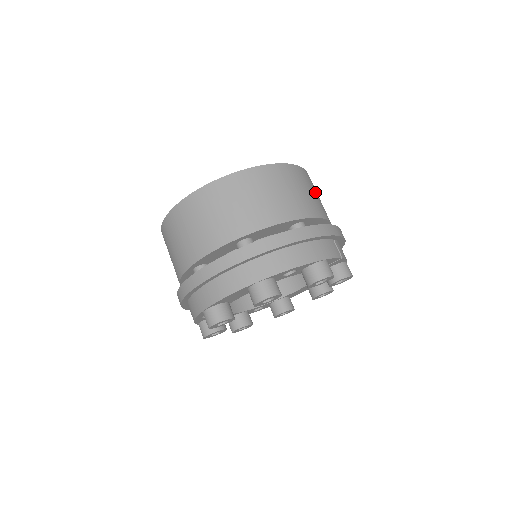
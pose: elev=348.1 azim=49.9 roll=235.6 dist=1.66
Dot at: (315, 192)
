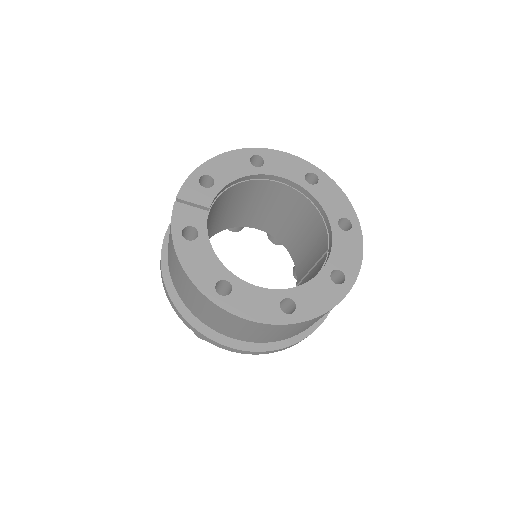
Dot at: occluded
